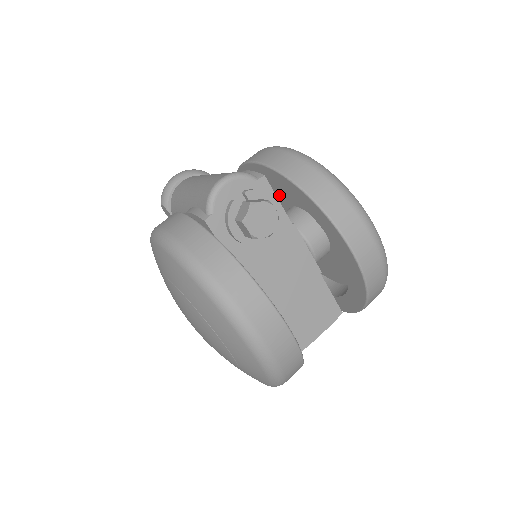
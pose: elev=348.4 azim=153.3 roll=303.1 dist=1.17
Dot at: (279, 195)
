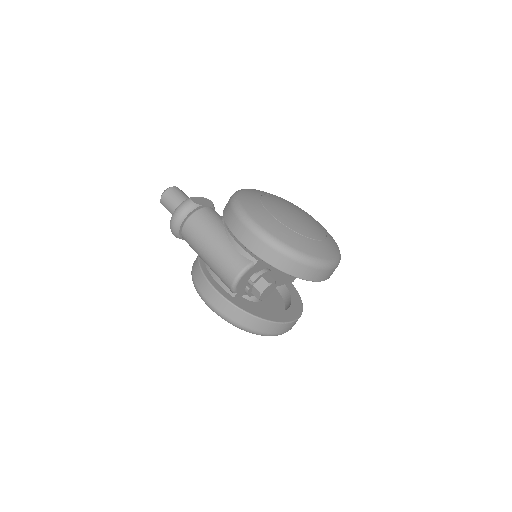
Dot at: occluded
